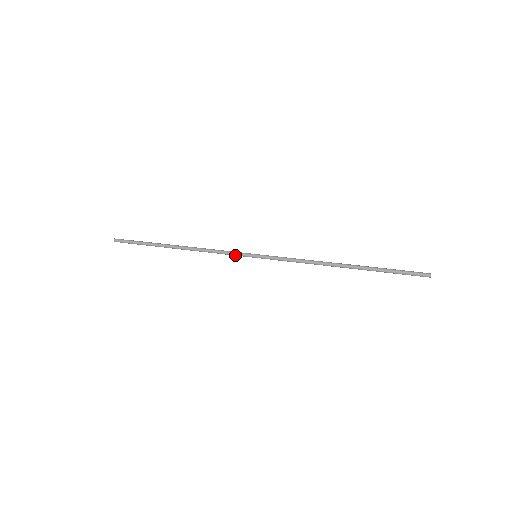
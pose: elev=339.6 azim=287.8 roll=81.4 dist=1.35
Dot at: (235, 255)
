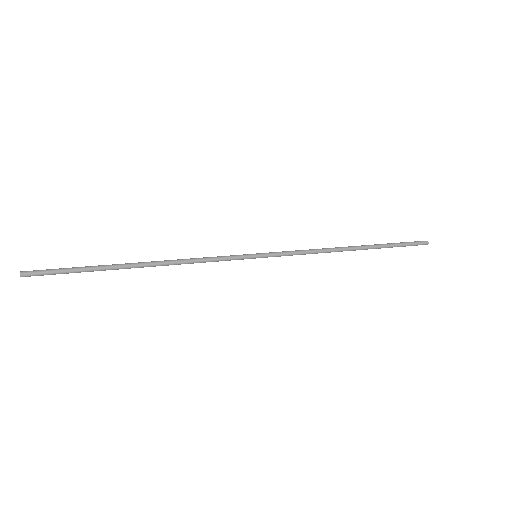
Dot at: (230, 258)
